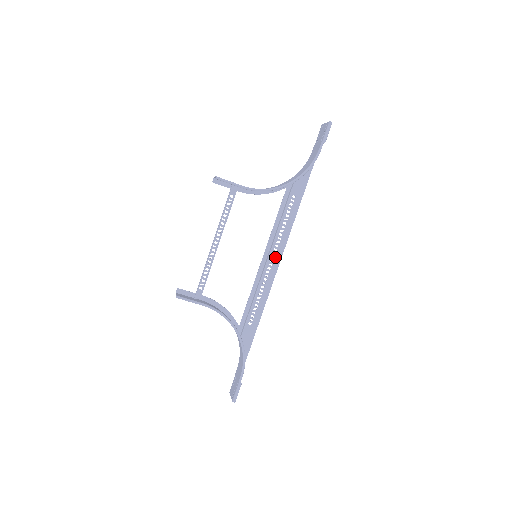
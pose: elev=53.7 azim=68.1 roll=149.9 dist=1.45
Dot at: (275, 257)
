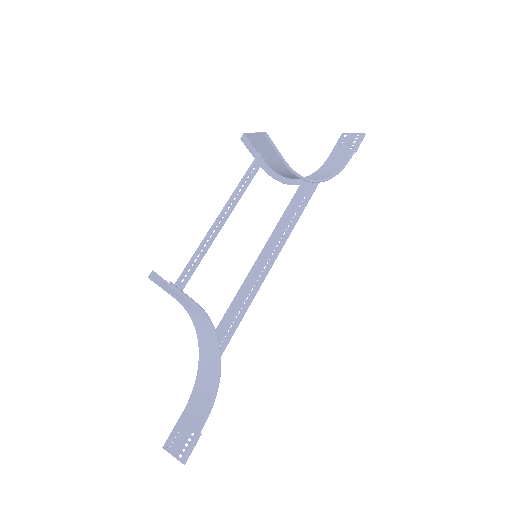
Dot at: (270, 264)
